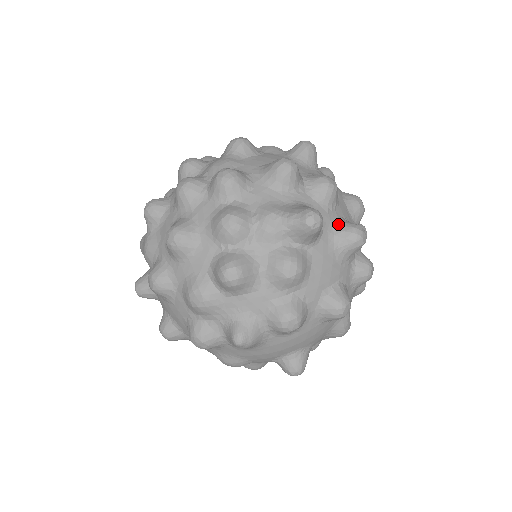
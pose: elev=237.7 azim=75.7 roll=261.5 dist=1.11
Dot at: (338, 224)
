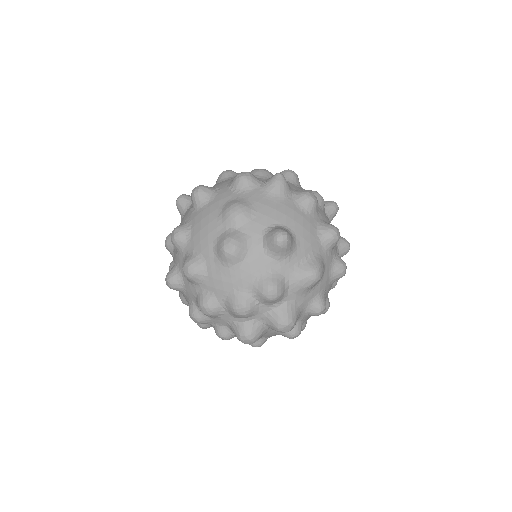
Dot at: occluded
